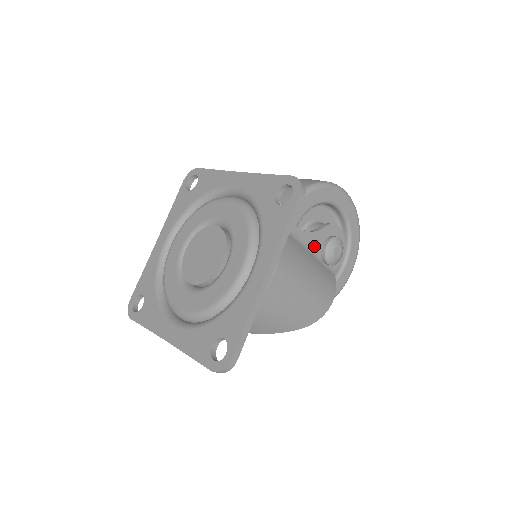
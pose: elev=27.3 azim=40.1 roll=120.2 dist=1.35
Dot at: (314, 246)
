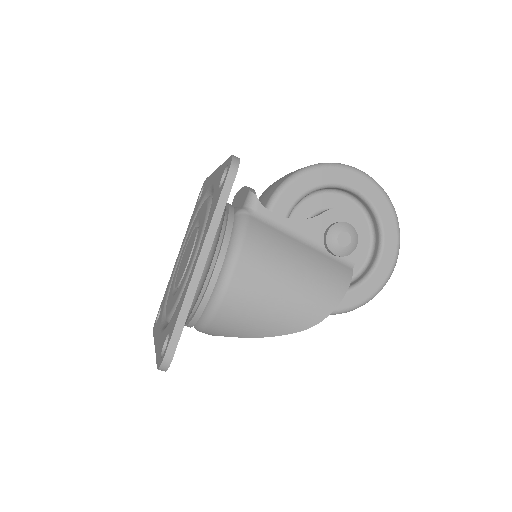
Dot at: (311, 235)
